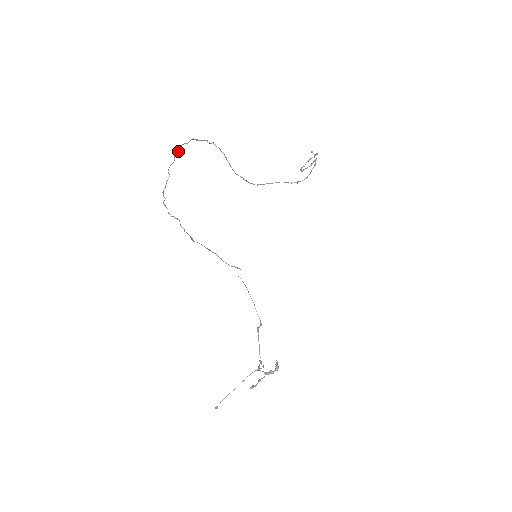
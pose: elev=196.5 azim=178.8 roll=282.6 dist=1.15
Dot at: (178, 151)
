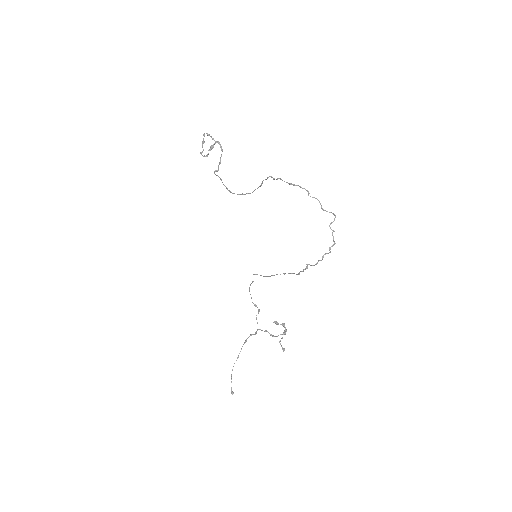
Dot at: occluded
